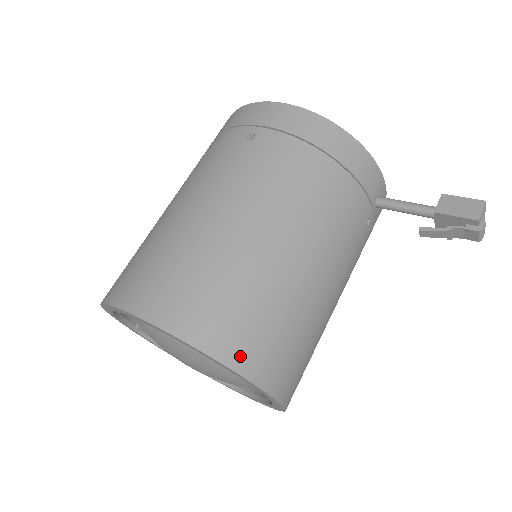
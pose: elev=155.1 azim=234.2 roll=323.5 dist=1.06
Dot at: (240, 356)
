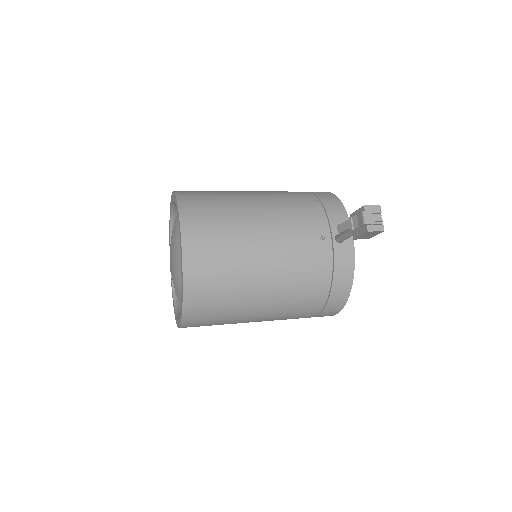
Dot at: (186, 203)
